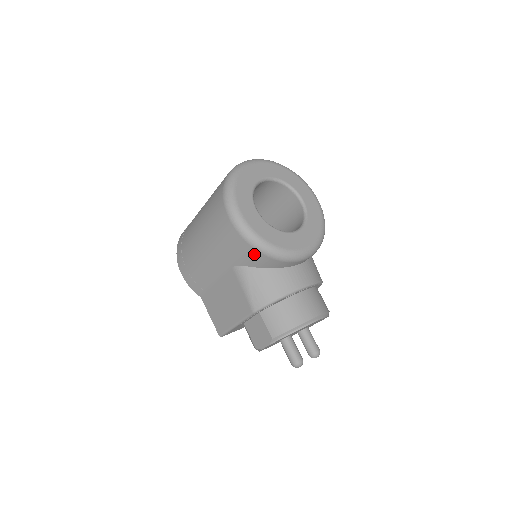
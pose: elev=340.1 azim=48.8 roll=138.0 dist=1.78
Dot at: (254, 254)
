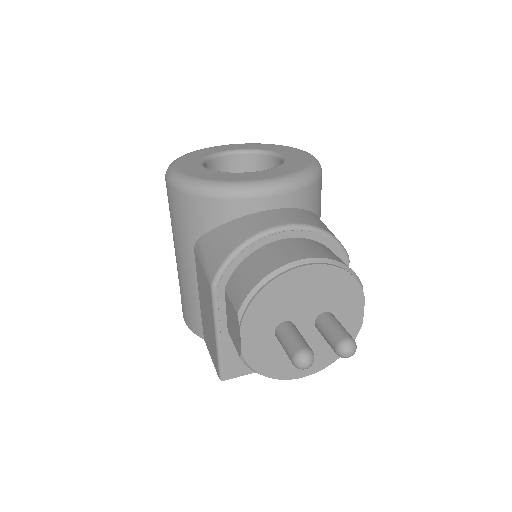
Dot at: (195, 205)
